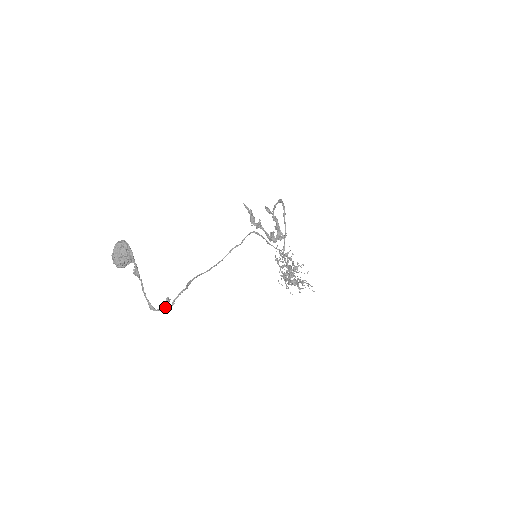
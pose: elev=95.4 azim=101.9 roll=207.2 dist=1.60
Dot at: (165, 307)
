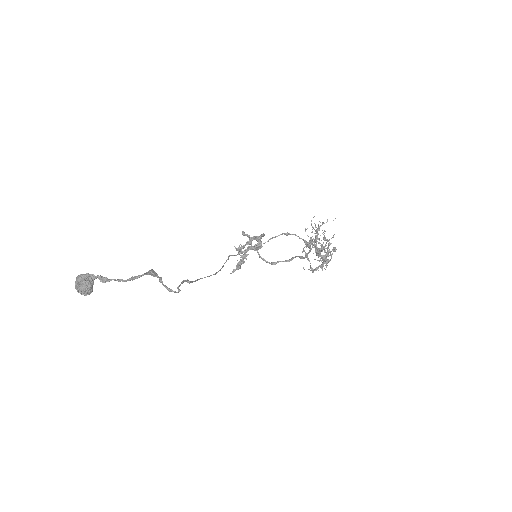
Dot at: (166, 287)
